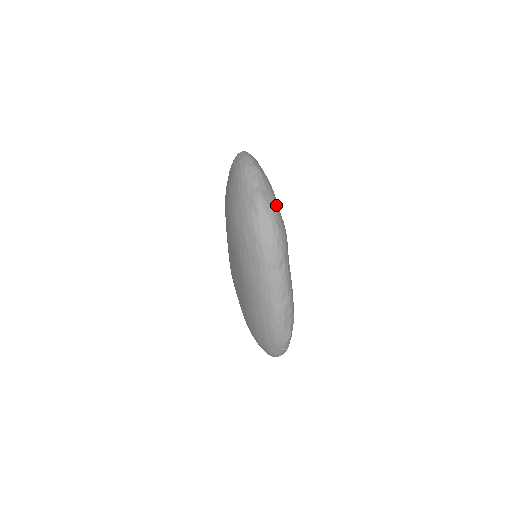
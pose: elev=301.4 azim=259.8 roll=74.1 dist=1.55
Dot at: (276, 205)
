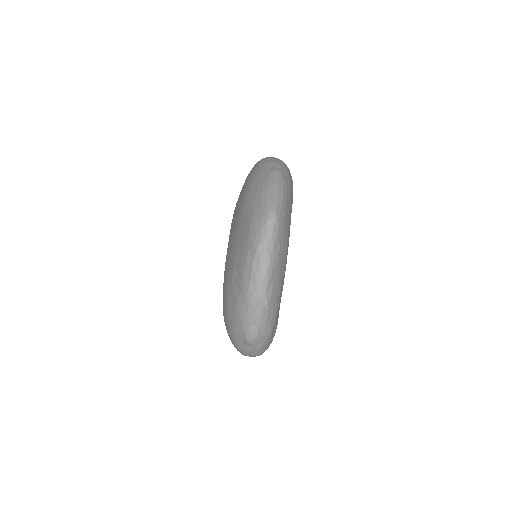
Dot at: (271, 333)
